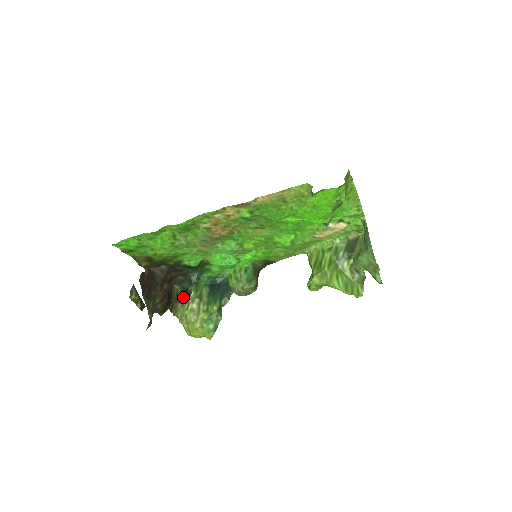
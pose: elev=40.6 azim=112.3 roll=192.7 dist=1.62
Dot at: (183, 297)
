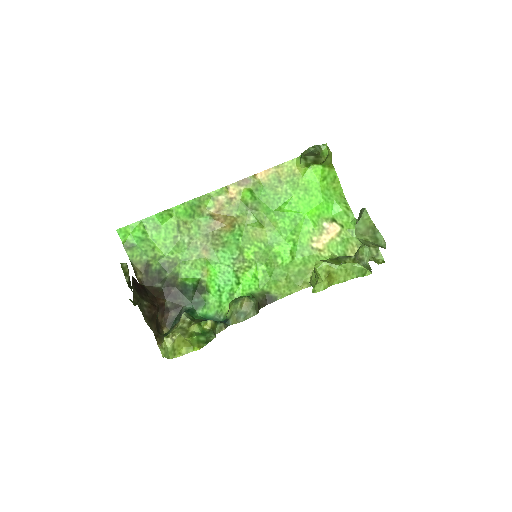
Dot at: (172, 329)
